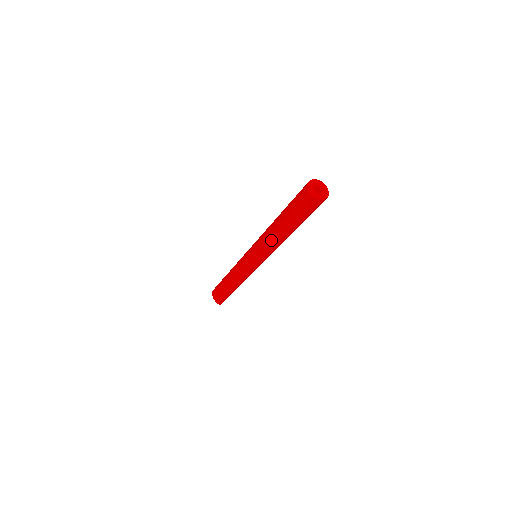
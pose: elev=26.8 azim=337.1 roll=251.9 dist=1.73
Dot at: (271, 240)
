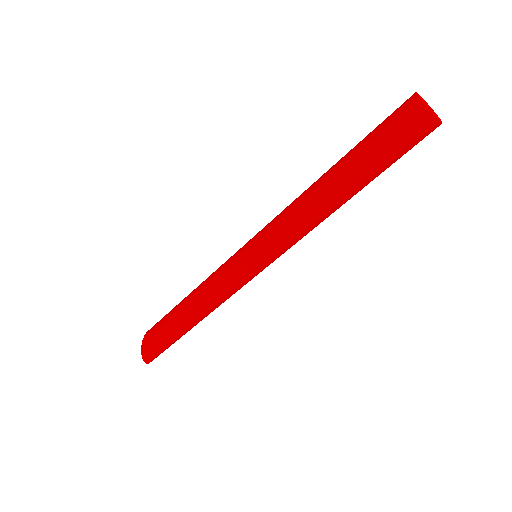
Dot at: (301, 198)
